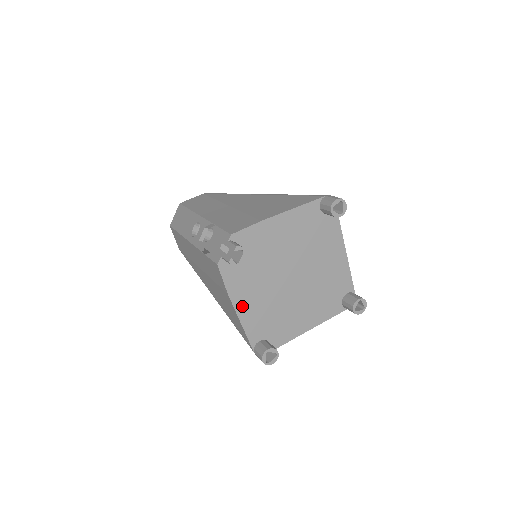
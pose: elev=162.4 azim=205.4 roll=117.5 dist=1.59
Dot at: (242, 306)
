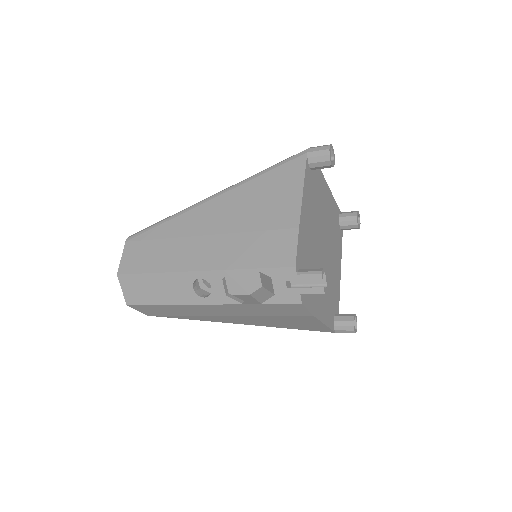
Dot at: (320, 312)
